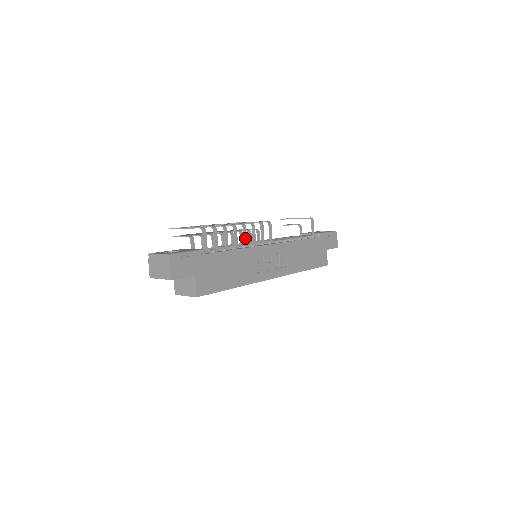
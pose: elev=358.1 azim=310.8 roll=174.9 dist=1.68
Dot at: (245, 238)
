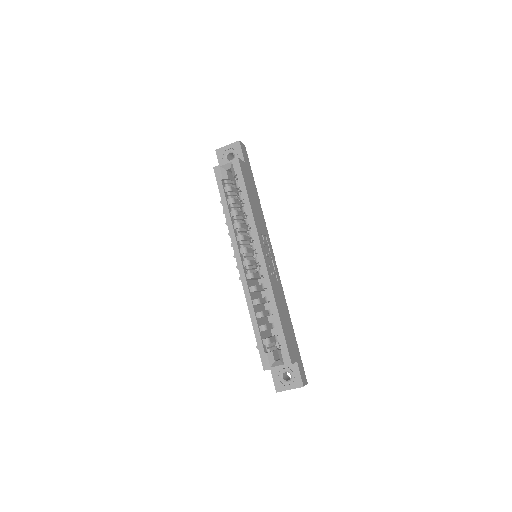
Dot at: occluded
